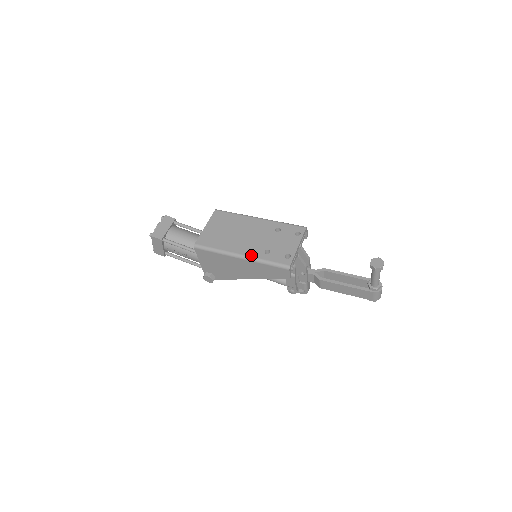
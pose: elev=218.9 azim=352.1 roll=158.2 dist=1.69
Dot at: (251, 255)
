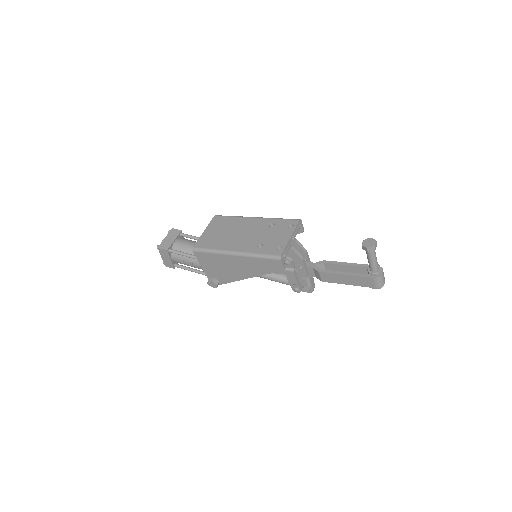
Dot at: (244, 251)
